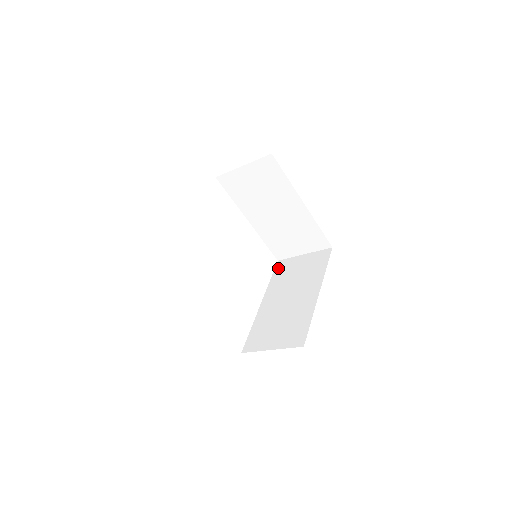
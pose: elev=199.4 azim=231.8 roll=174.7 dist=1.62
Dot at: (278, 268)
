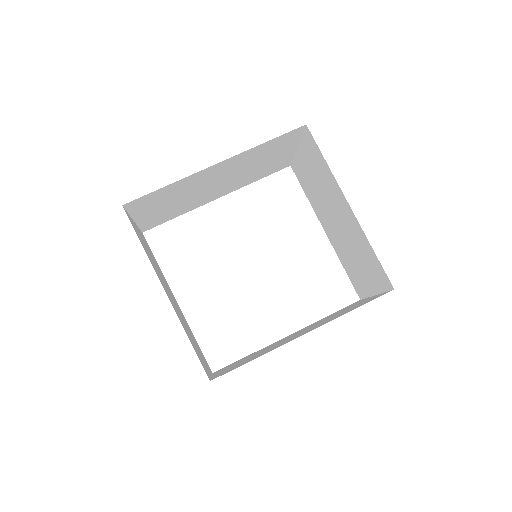
Dot at: occluded
